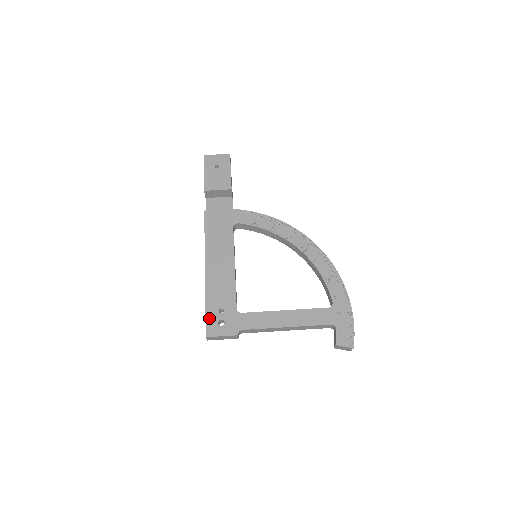
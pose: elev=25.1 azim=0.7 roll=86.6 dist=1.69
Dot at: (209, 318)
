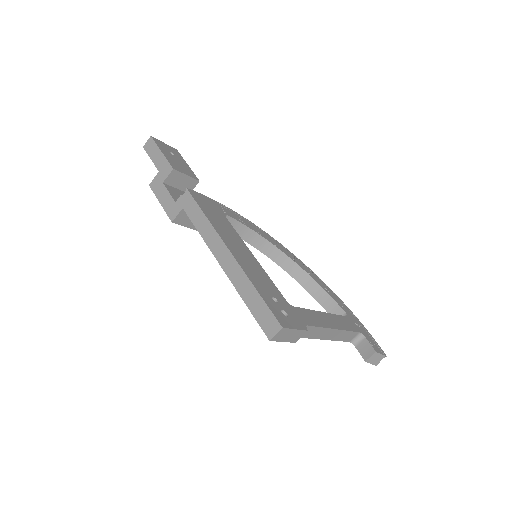
Dot at: (270, 305)
